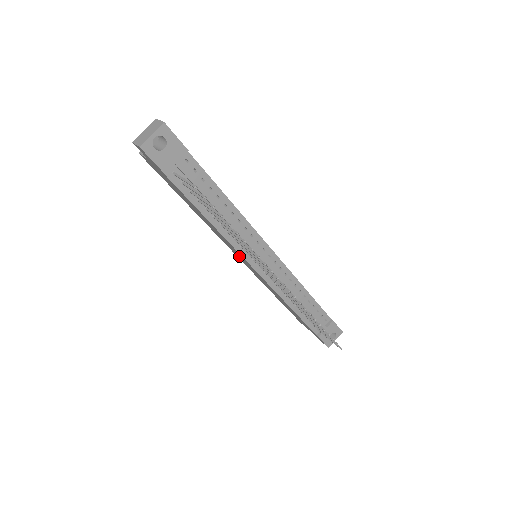
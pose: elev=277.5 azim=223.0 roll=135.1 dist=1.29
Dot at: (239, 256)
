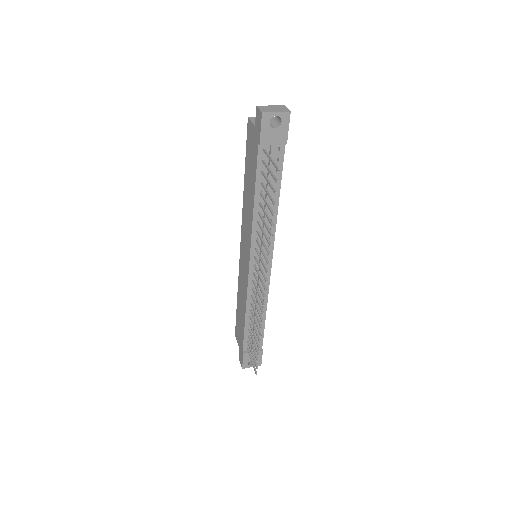
Dot at: (245, 246)
